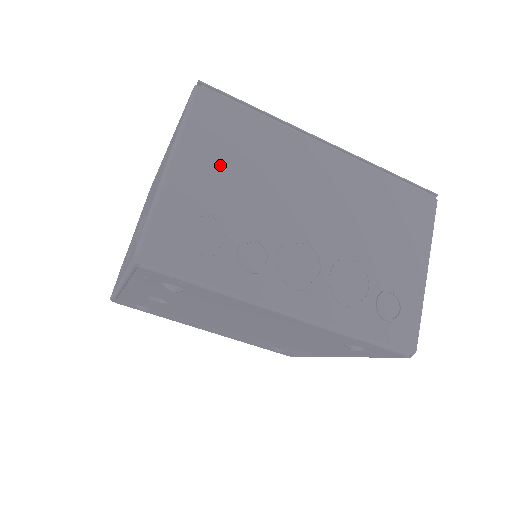
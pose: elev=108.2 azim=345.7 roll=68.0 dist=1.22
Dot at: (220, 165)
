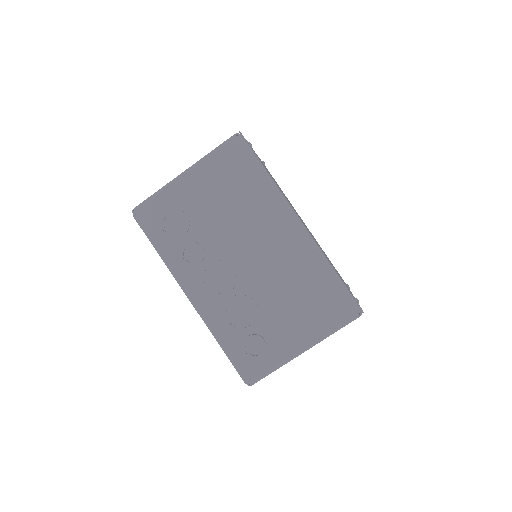
Dot at: occluded
